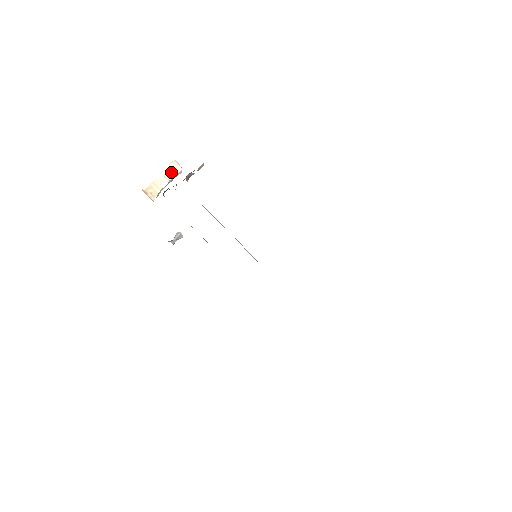
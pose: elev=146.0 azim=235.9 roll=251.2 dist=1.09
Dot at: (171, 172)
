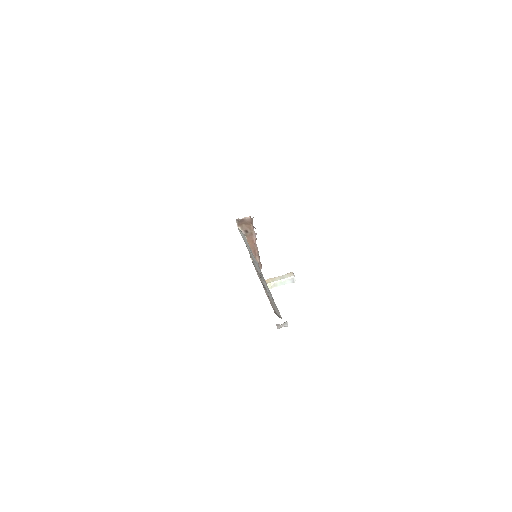
Dot at: (286, 276)
